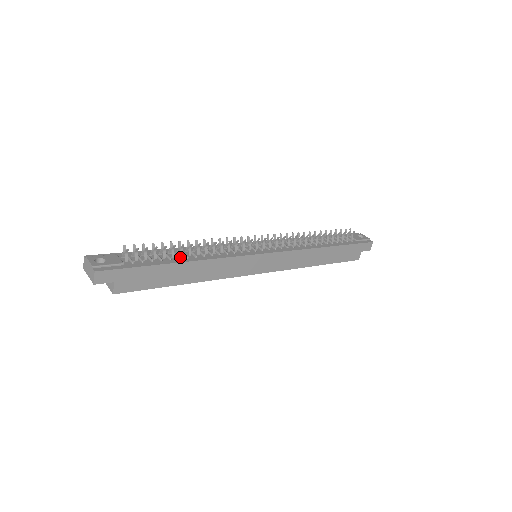
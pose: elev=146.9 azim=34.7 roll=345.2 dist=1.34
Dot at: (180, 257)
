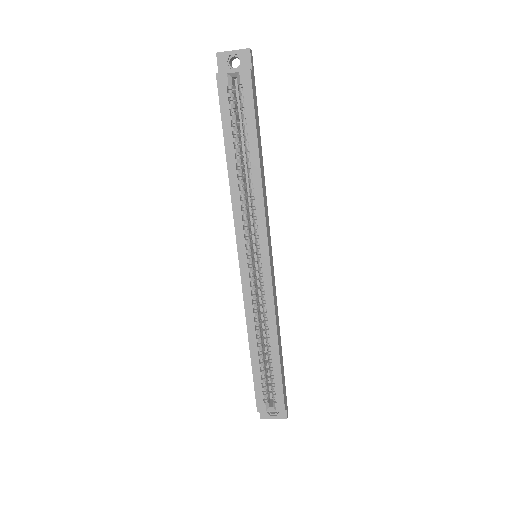
Dot at: occluded
